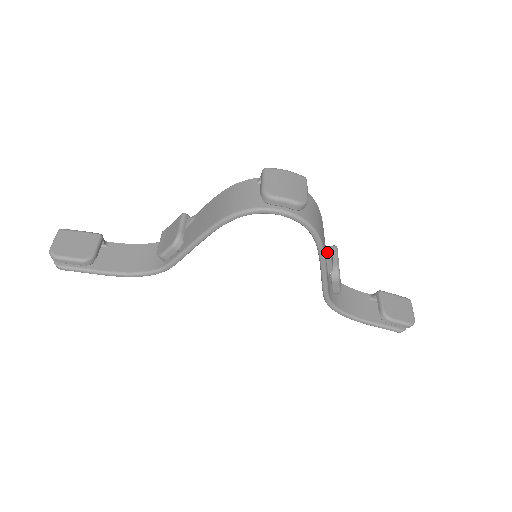
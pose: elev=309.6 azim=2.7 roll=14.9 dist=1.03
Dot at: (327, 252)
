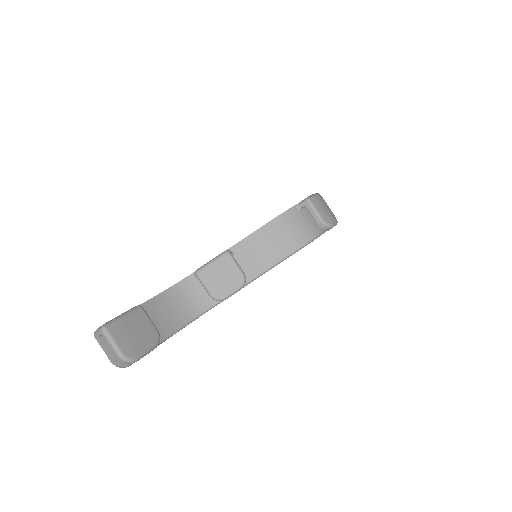
Dot at: occluded
